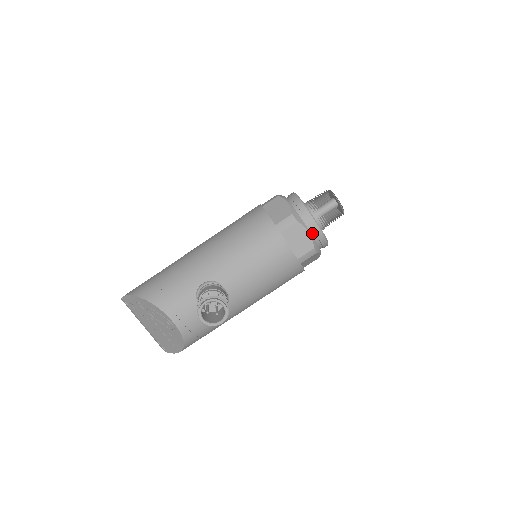
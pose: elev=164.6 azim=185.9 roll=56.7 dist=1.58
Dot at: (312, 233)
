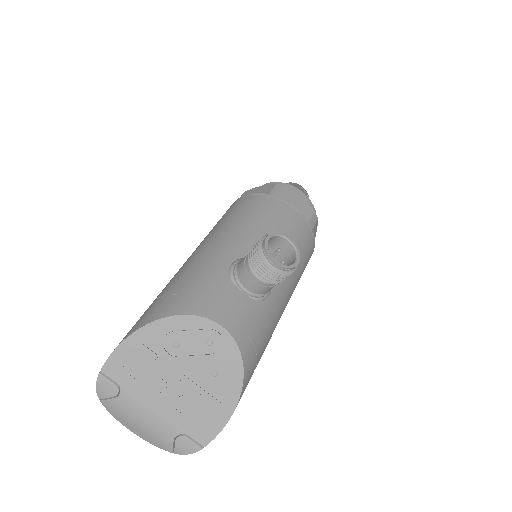
Dot at: occluded
